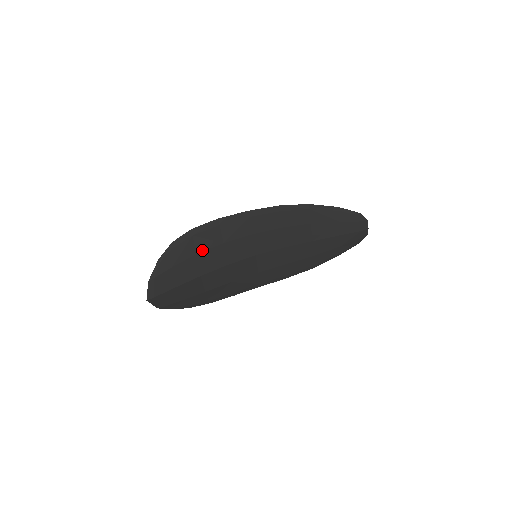
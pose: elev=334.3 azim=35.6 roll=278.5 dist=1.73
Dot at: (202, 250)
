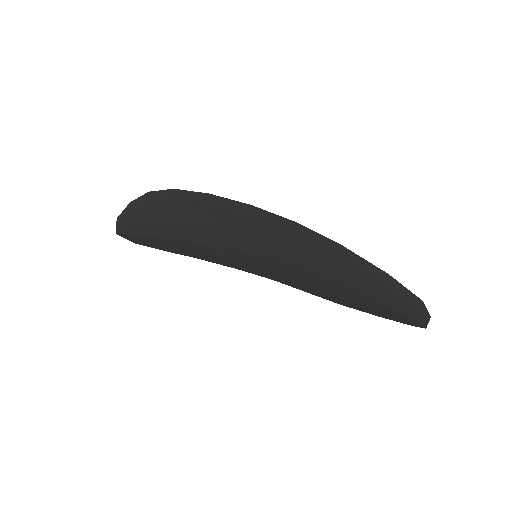
Dot at: (184, 217)
